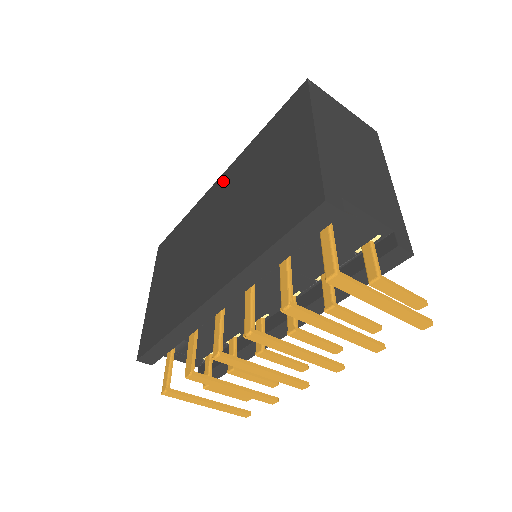
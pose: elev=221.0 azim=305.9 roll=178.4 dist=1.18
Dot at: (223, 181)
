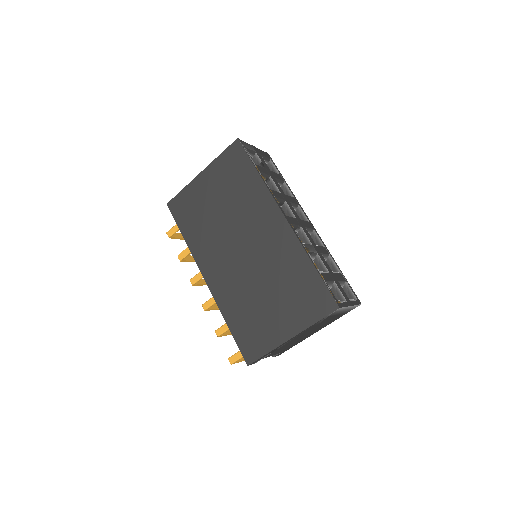
Dot at: (280, 228)
